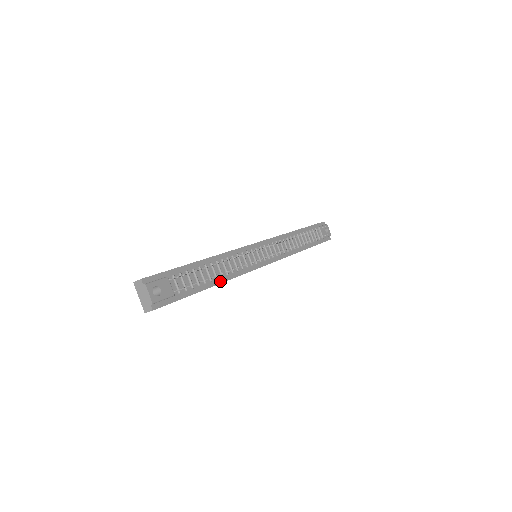
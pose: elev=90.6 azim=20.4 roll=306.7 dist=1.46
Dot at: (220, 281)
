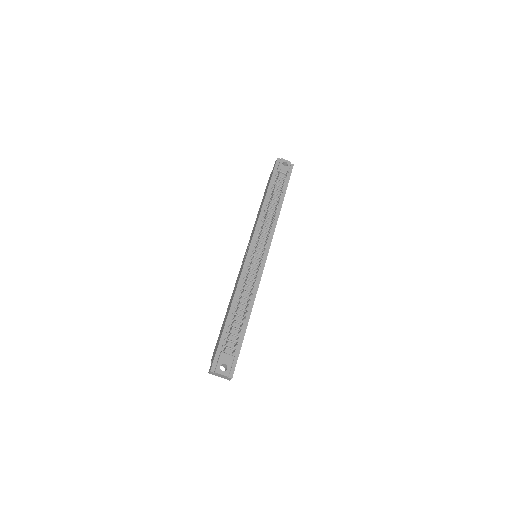
Dot at: (250, 310)
